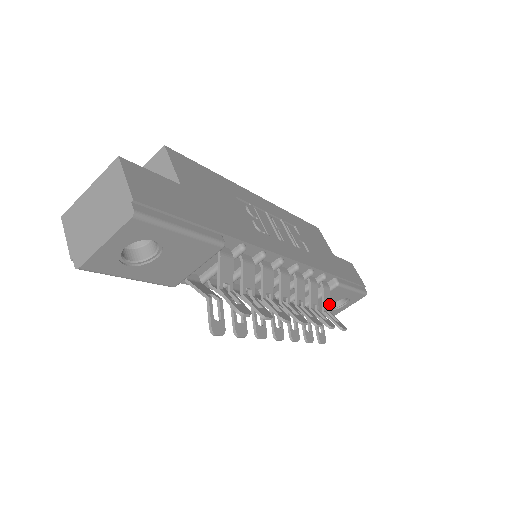
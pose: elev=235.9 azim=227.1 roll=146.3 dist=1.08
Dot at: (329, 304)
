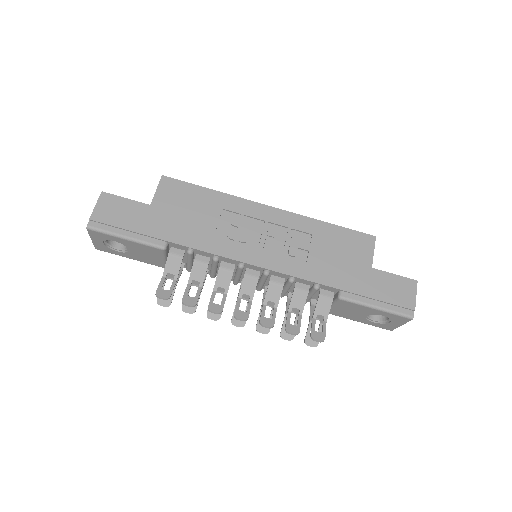
Dot at: (326, 314)
